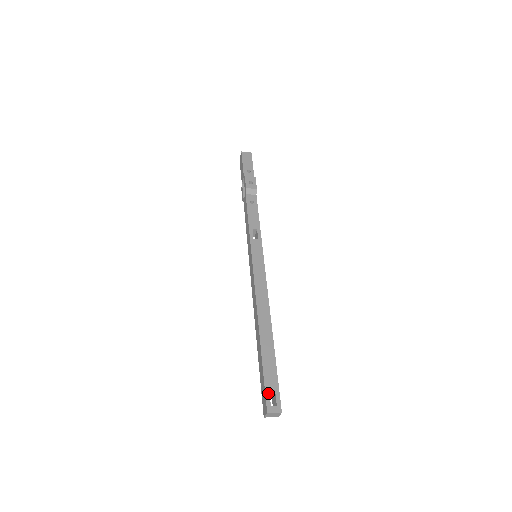
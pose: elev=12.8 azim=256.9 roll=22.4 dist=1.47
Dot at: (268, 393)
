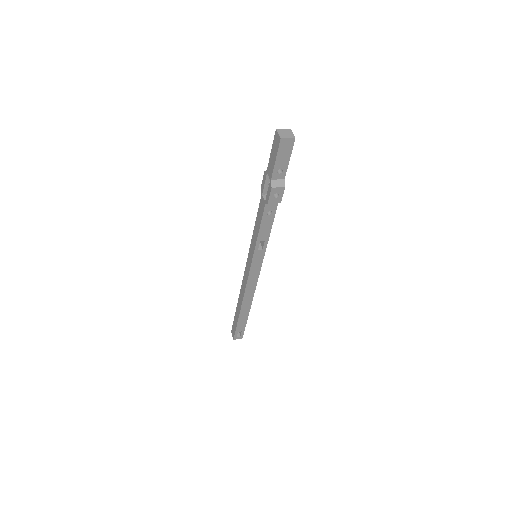
Dot at: (237, 333)
